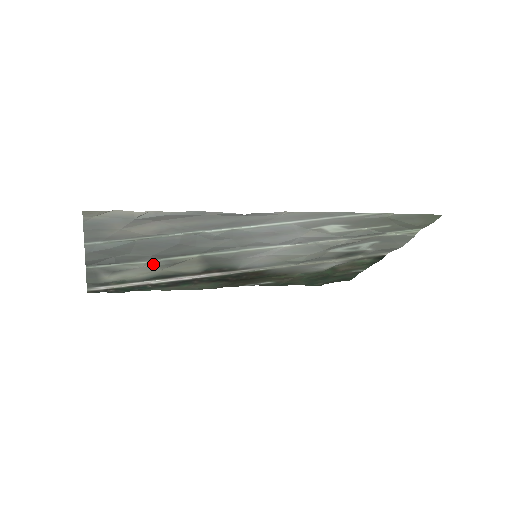
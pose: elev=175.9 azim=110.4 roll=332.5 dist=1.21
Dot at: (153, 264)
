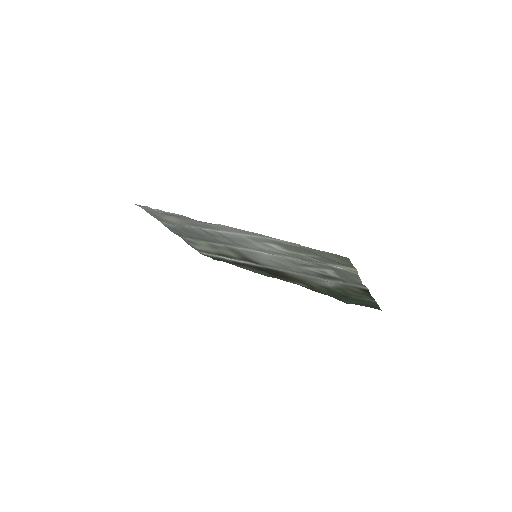
Dot at: (206, 244)
